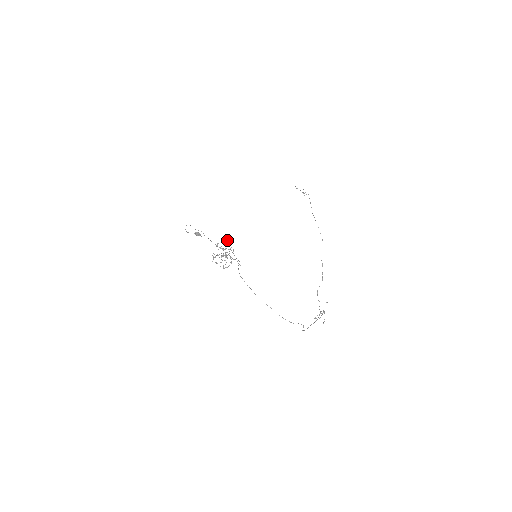
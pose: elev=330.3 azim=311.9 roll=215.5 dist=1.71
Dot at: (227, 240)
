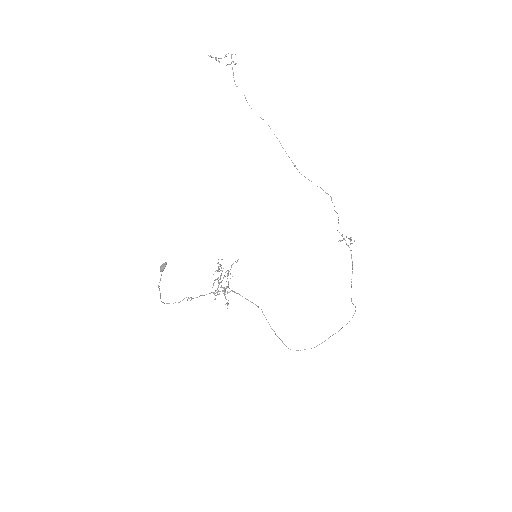
Dot at: occluded
